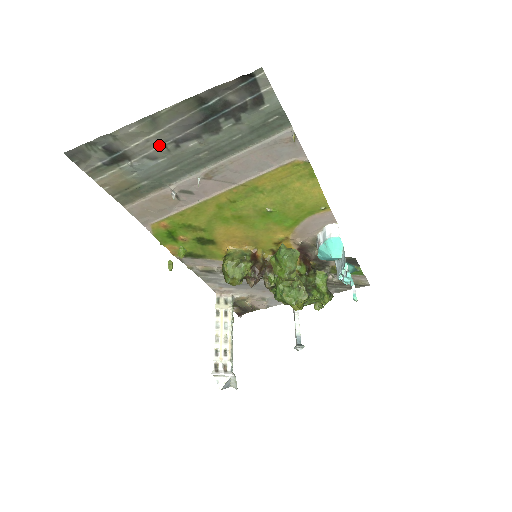
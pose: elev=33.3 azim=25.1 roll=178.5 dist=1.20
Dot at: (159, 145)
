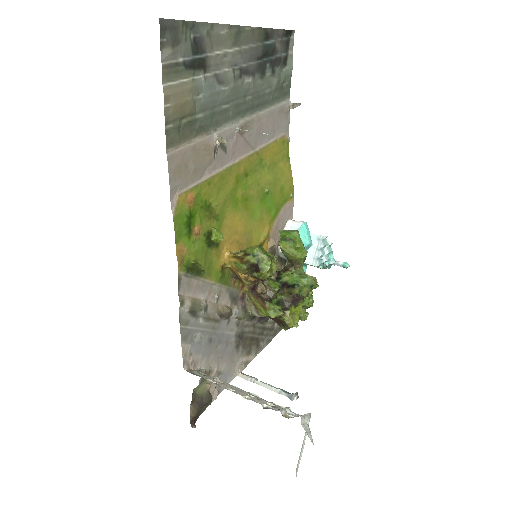
Dot at: (230, 67)
